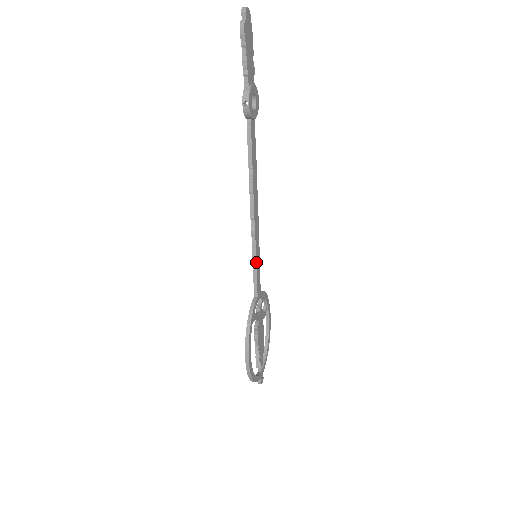
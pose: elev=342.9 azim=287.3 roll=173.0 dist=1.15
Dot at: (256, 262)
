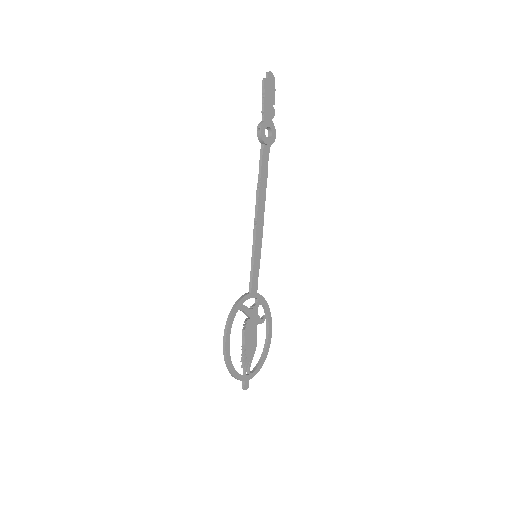
Dot at: (254, 259)
